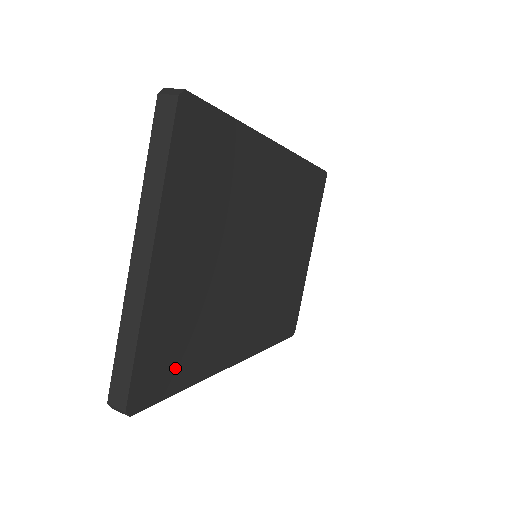
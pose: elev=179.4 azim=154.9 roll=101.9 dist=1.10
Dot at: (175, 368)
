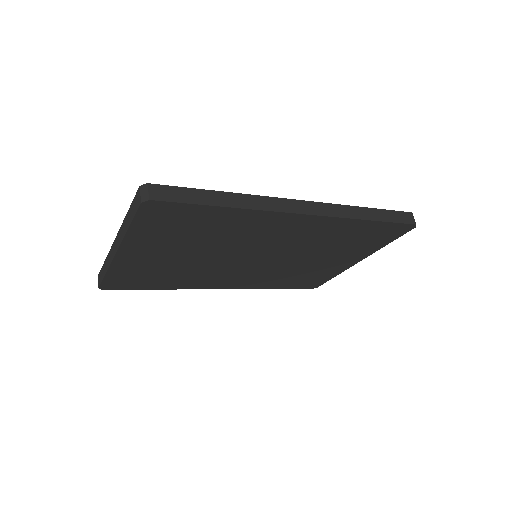
Dot at: (144, 283)
